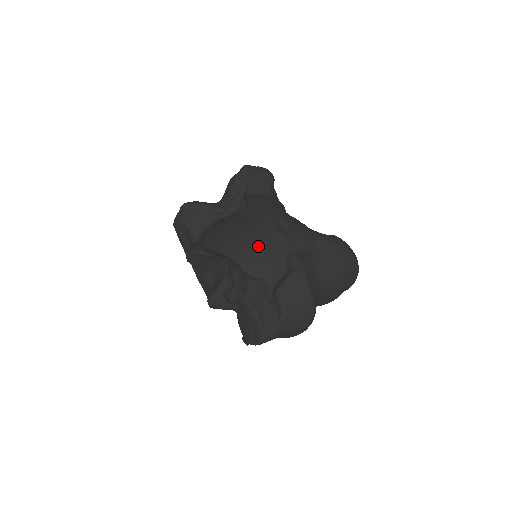
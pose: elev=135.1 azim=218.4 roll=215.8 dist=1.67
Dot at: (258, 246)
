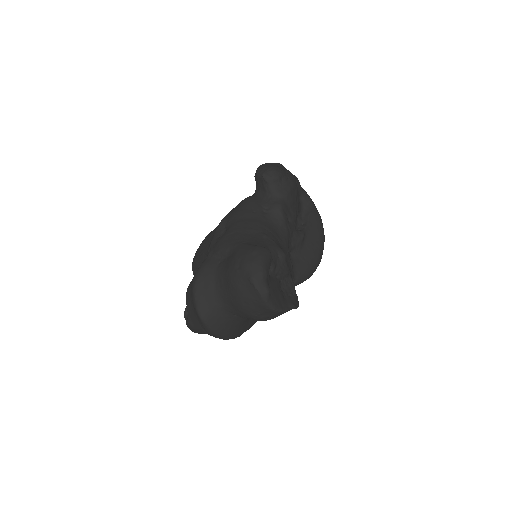
Dot at: (203, 246)
